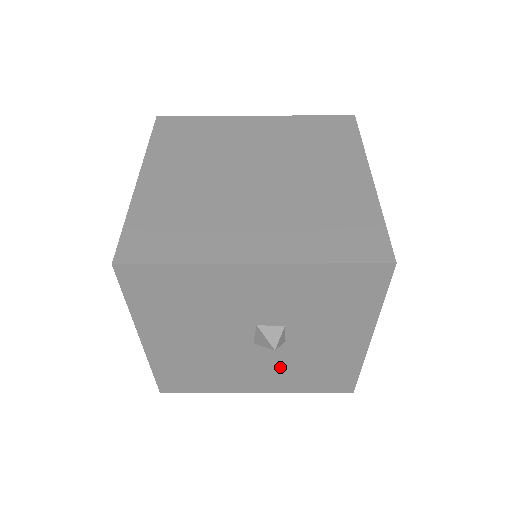
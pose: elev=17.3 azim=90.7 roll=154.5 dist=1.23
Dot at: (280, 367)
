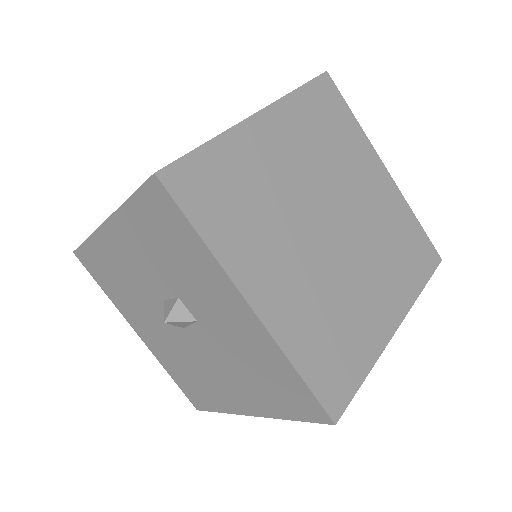
Dot at: (230, 367)
